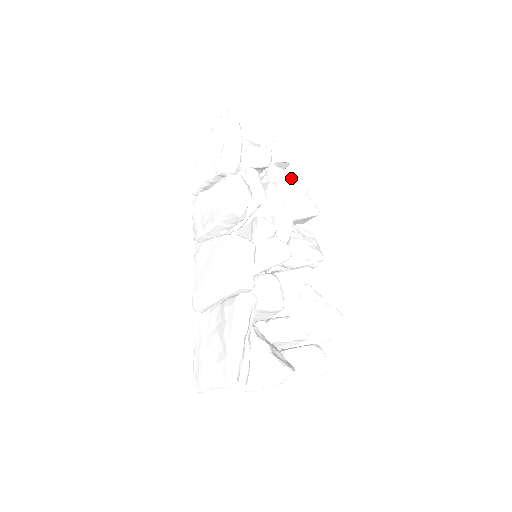
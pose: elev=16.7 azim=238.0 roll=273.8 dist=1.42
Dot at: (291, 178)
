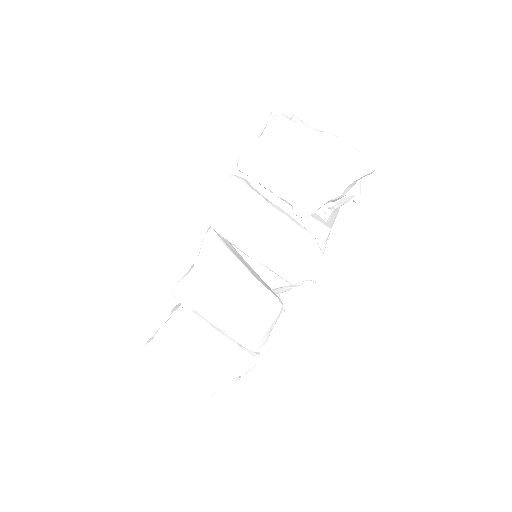
Dot at: occluded
